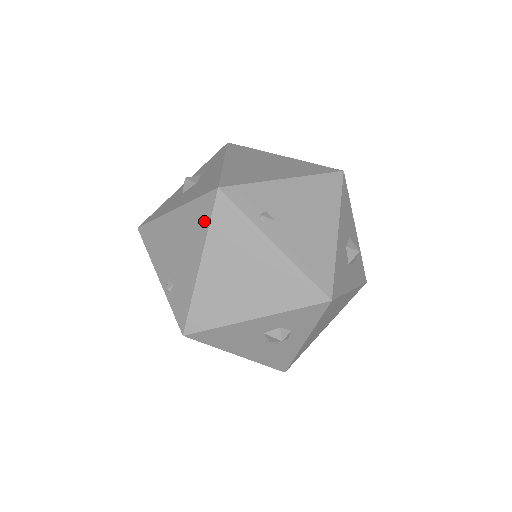
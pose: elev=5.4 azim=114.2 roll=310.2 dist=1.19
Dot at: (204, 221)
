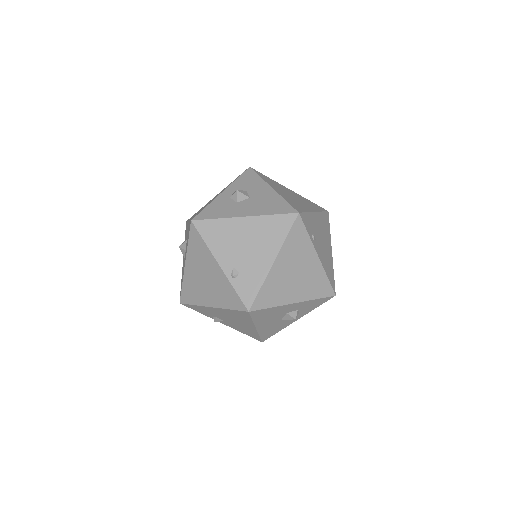
Dot at: (282, 232)
